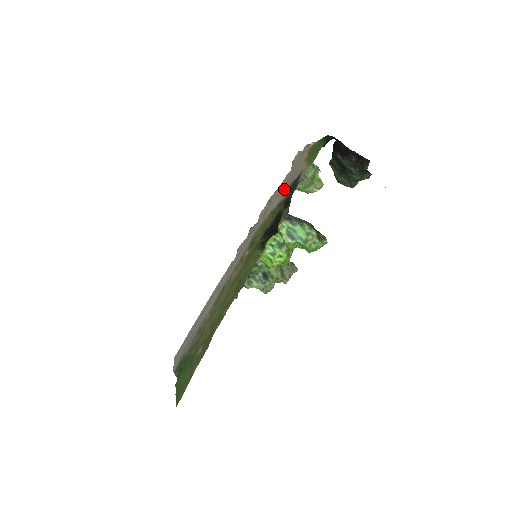
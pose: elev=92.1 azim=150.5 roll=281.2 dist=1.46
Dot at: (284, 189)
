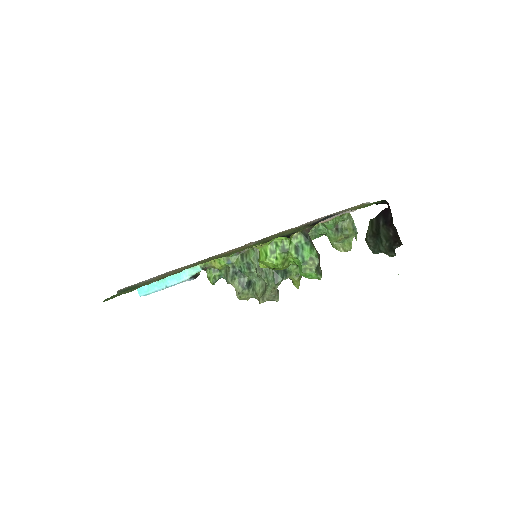
Dot at: occluded
